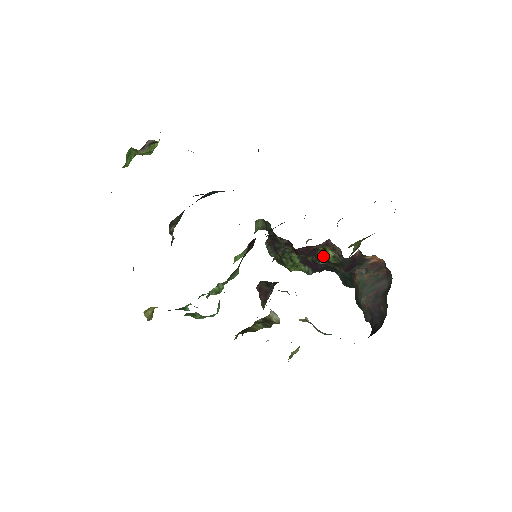
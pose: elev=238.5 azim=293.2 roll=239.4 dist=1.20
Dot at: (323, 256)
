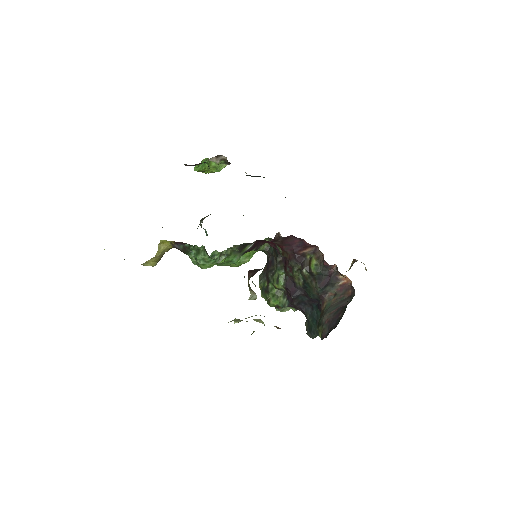
Dot at: (308, 265)
